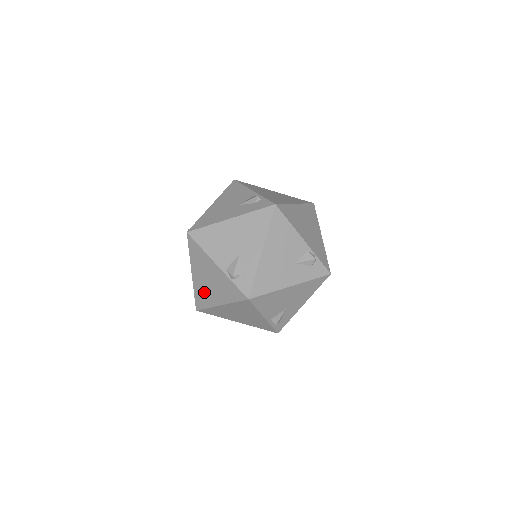
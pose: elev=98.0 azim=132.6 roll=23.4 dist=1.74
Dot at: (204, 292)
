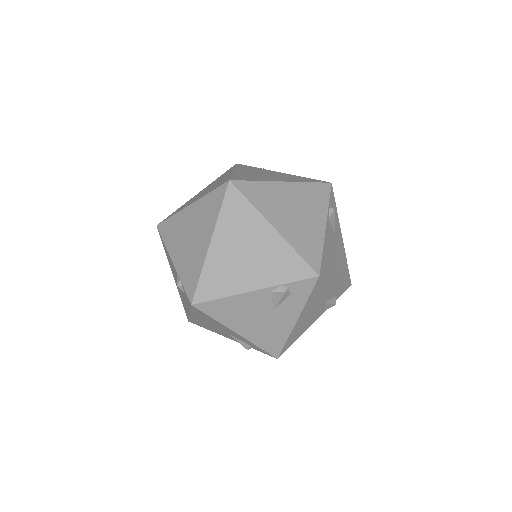
Dot at: occluded
